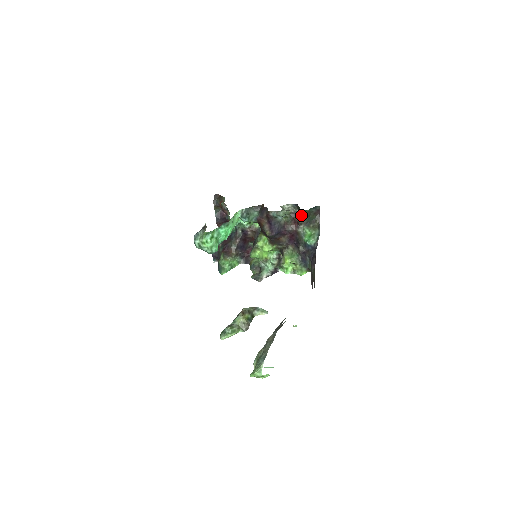
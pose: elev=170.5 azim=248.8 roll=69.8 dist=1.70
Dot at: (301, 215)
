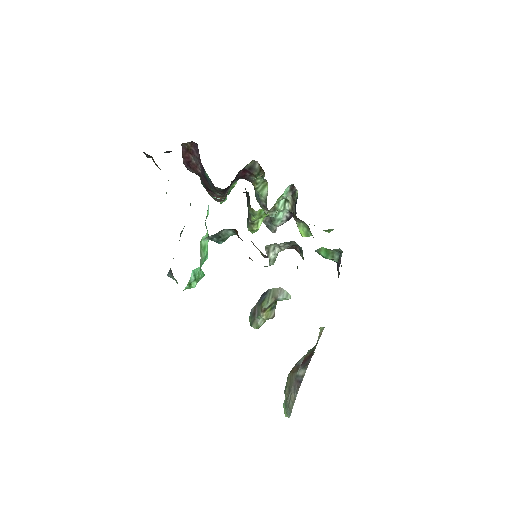
Dot at: occluded
